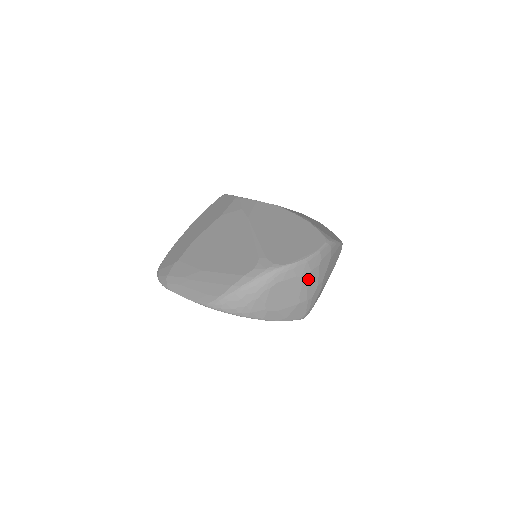
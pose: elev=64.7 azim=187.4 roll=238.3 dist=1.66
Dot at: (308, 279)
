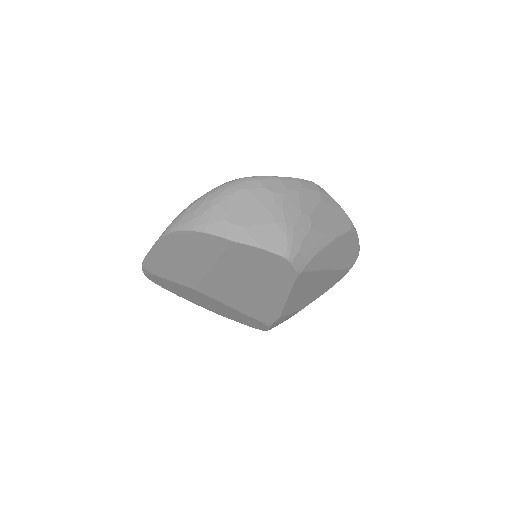
Dot at: (283, 198)
